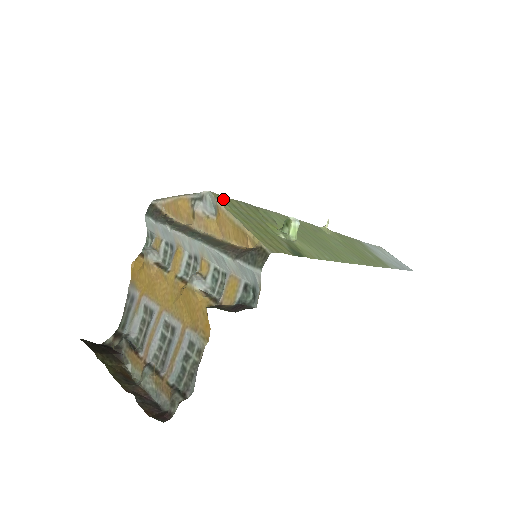
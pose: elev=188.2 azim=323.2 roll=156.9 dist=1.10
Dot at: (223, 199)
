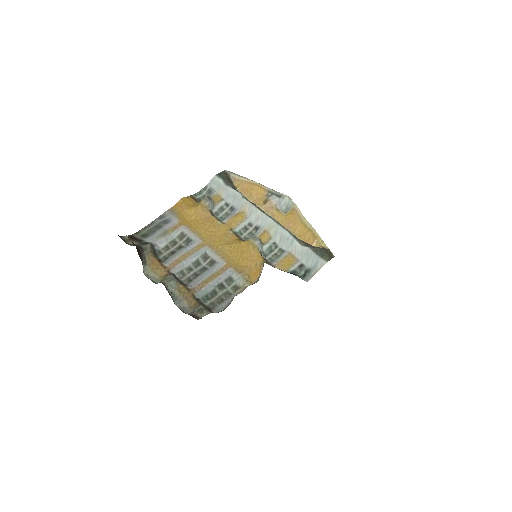
Dot at: occluded
